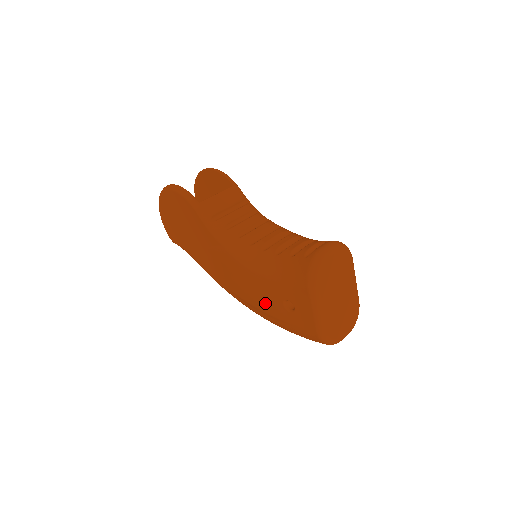
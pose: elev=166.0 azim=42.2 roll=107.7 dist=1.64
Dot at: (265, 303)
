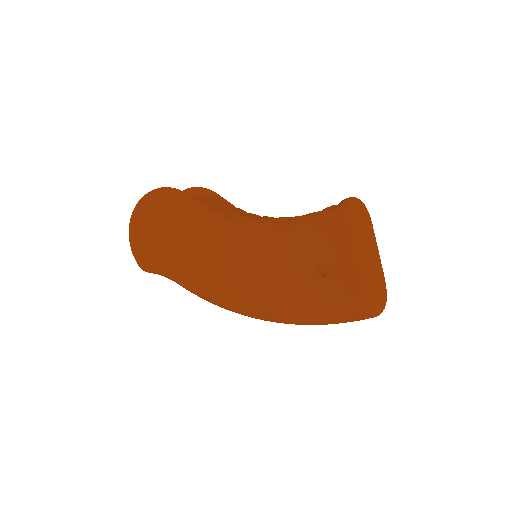
Dot at: (286, 284)
